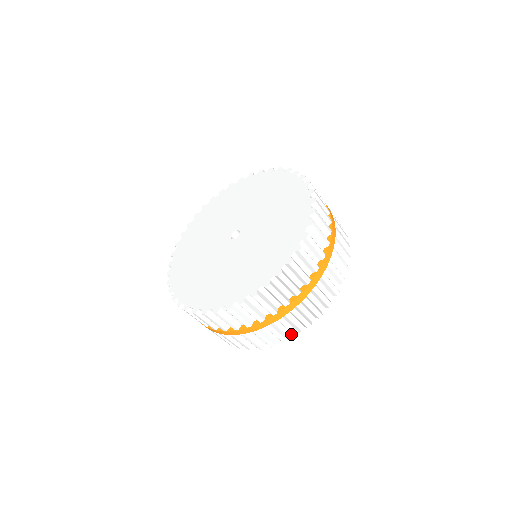
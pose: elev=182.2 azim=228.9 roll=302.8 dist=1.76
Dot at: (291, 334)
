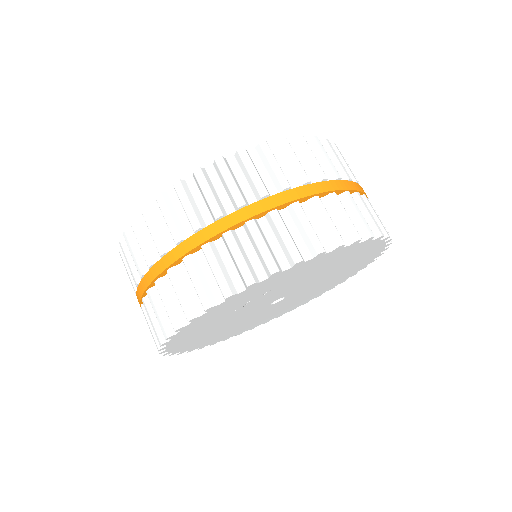
Dot at: (309, 257)
